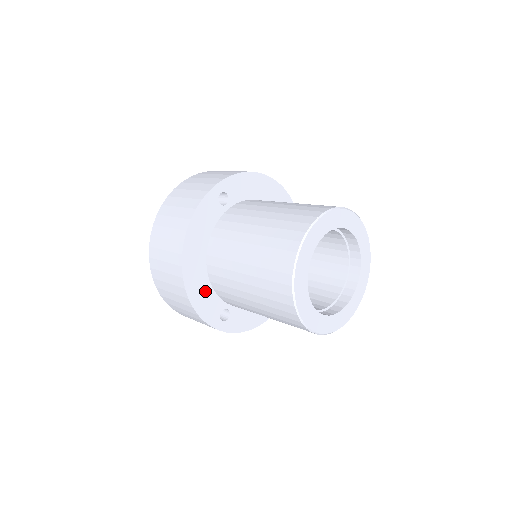
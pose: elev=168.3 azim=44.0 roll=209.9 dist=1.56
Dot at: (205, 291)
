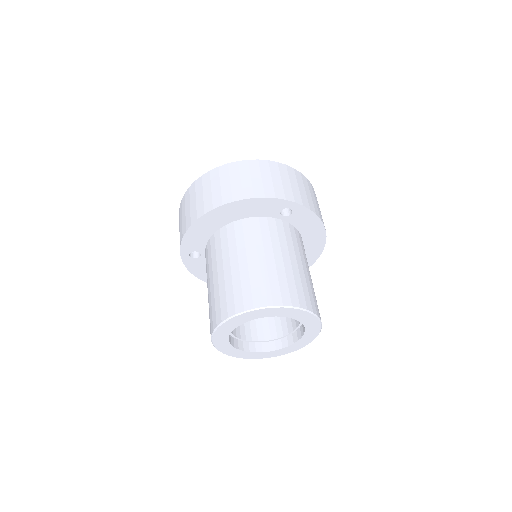
Dot at: occluded
